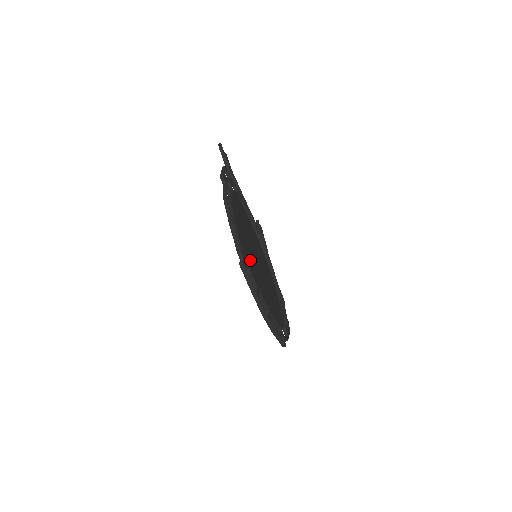
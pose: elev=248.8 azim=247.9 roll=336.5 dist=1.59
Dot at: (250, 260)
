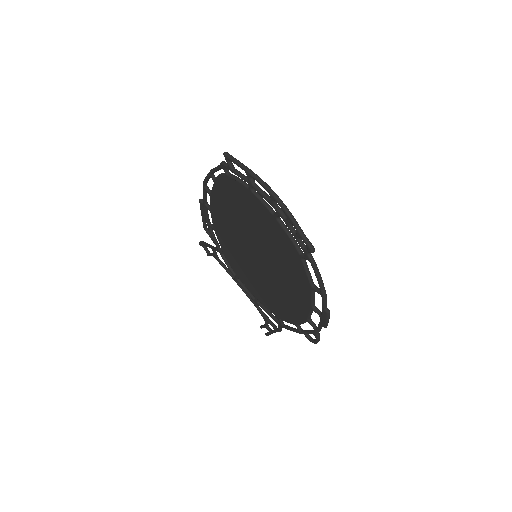
Dot at: (243, 213)
